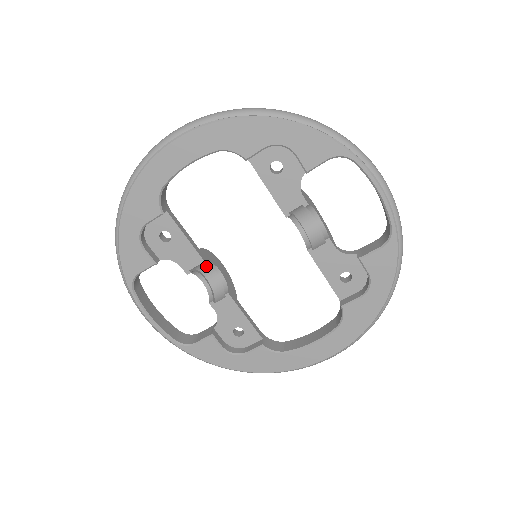
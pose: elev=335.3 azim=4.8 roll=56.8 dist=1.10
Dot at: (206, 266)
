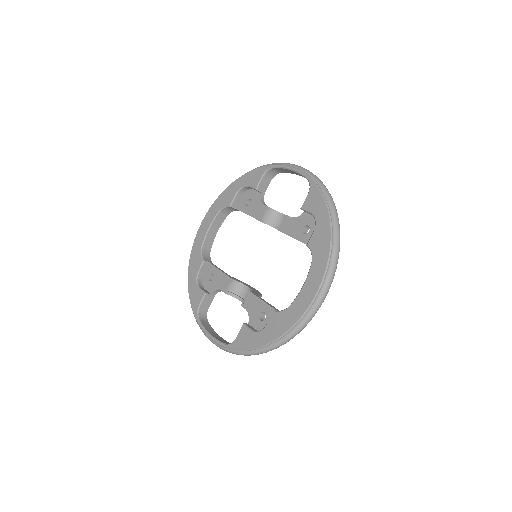
Dot at: (241, 290)
